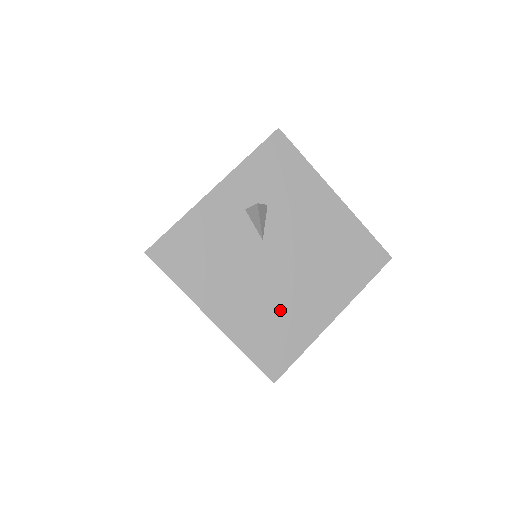
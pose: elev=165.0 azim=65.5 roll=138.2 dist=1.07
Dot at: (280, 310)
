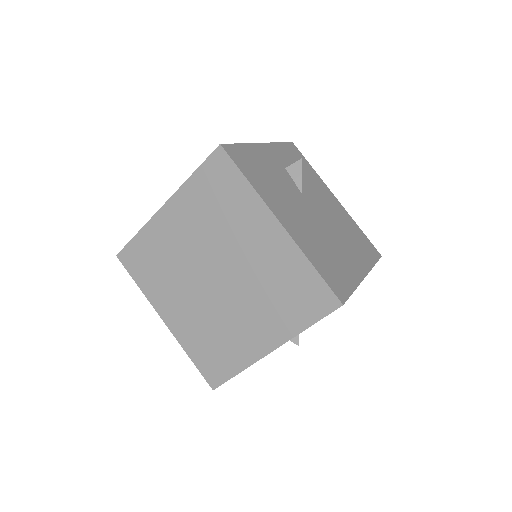
Dot at: (328, 247)
